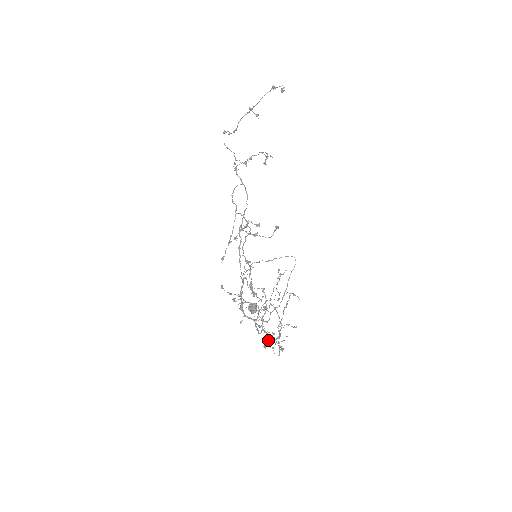
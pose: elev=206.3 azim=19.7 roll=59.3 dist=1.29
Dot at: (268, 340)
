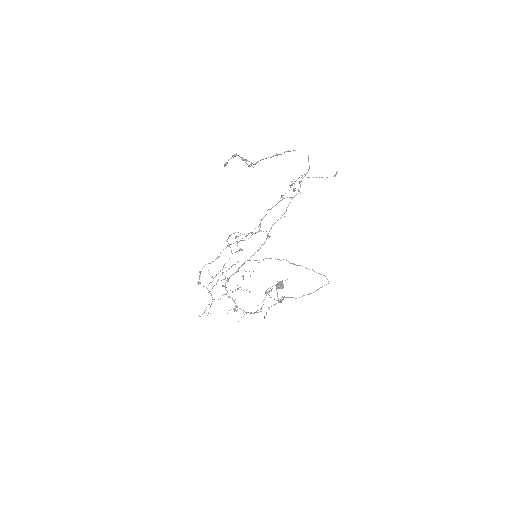
Dot at: occluded
